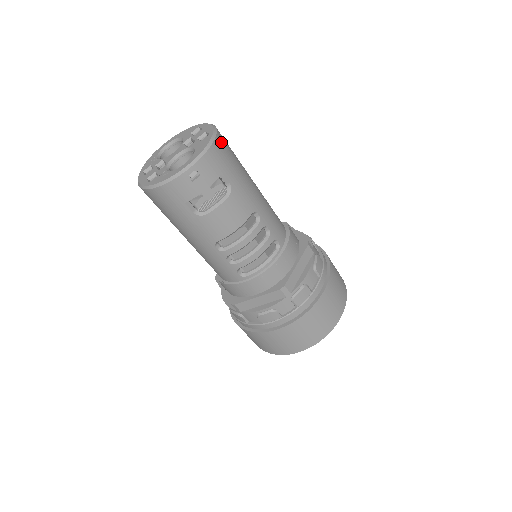
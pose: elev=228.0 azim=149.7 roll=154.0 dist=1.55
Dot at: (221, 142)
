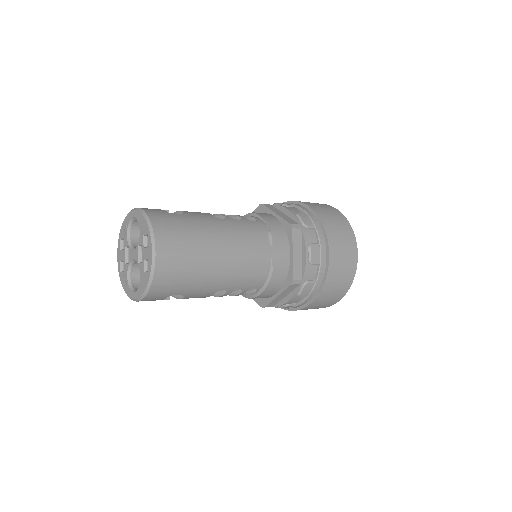
Dot at: (161, 279)
